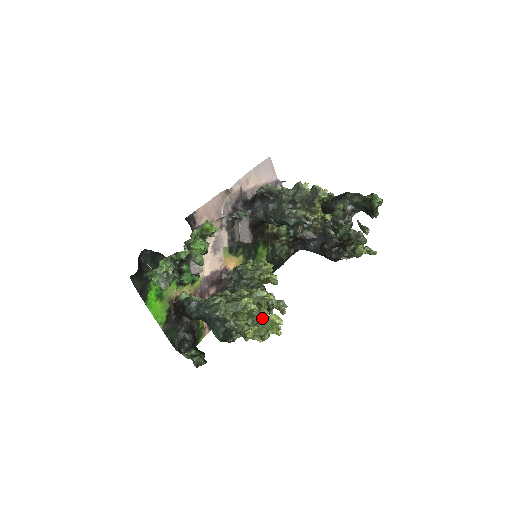
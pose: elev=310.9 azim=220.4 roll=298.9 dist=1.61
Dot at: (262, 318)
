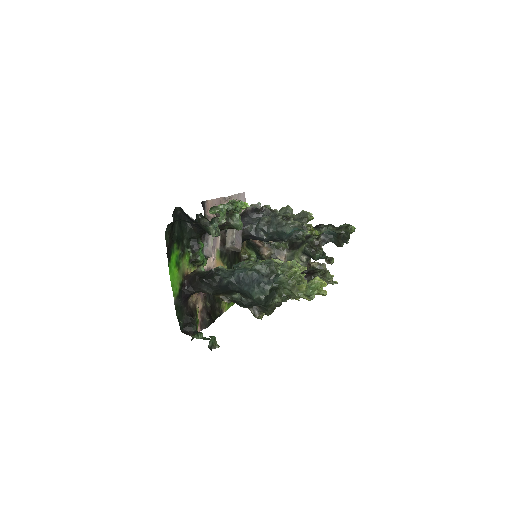
Dot at: (303, 283)
